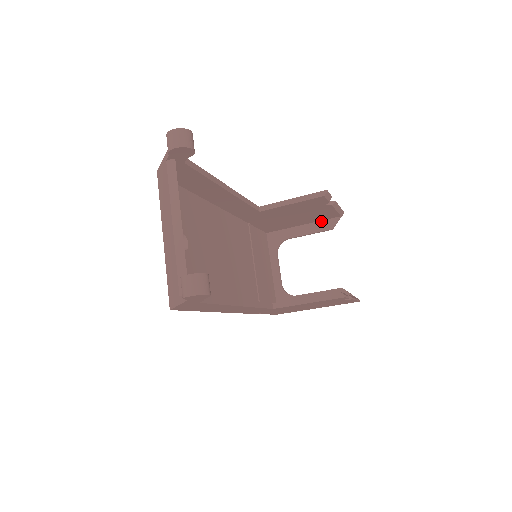
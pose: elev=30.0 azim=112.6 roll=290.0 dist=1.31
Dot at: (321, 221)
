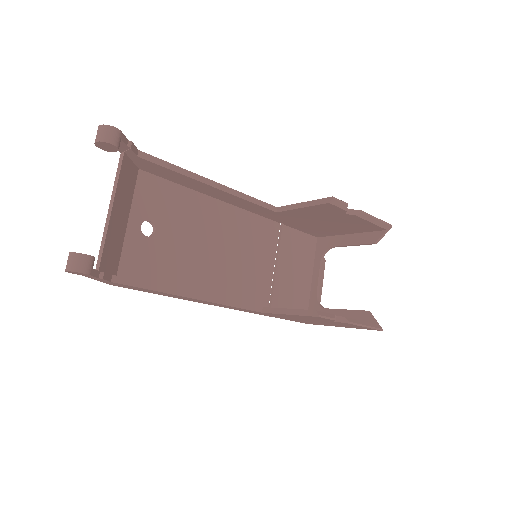
Dot at: (367, 232)
